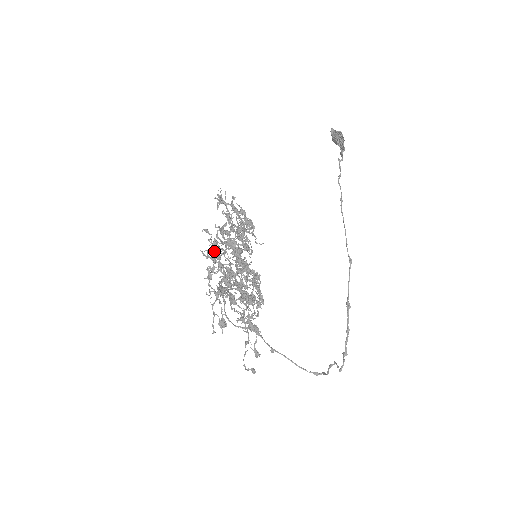
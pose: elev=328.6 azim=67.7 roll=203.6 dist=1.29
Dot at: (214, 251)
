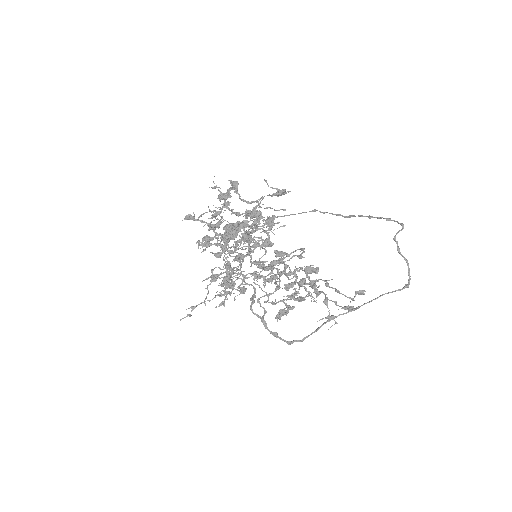
Dot at: (220, 196)
